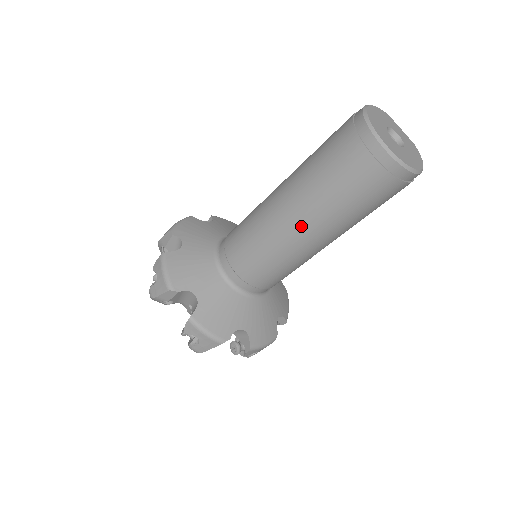
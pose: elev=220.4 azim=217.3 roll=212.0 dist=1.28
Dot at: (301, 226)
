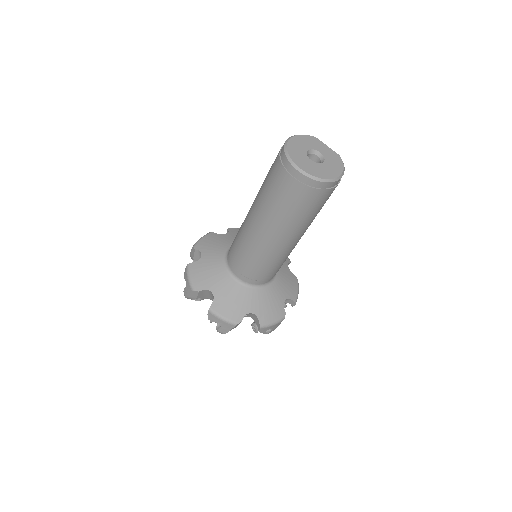
Dot at: (266, 232)
